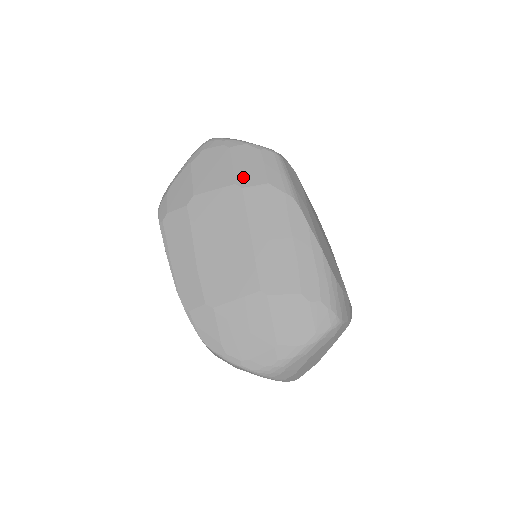
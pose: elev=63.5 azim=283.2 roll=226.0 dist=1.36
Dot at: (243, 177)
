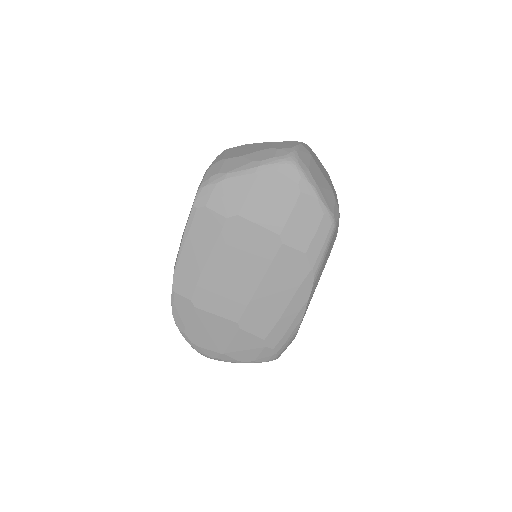
Dot at: (290, 233)
